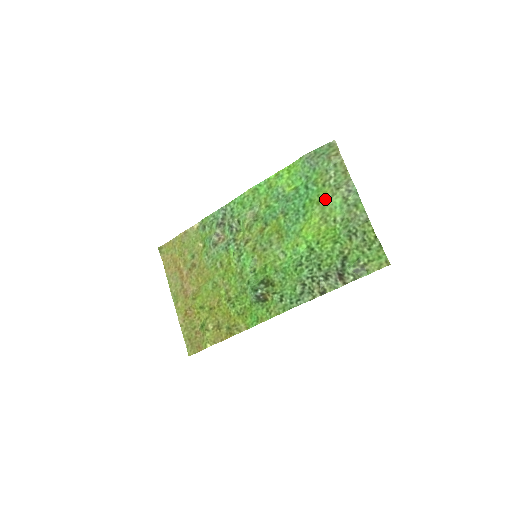
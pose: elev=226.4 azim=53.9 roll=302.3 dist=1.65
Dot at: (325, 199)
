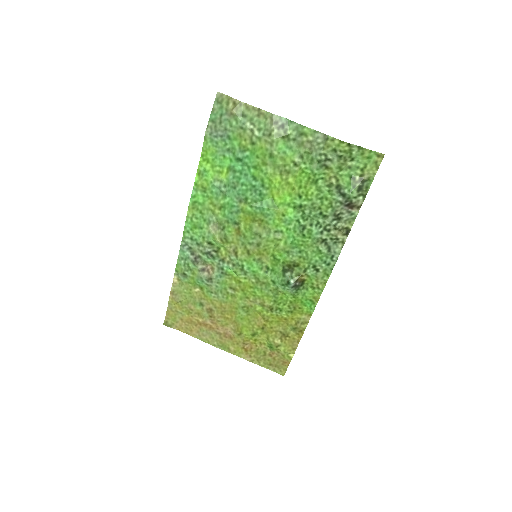
Dot at: (267, 154)
